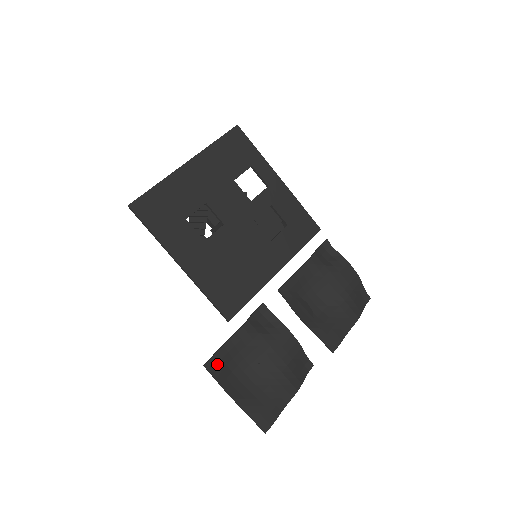
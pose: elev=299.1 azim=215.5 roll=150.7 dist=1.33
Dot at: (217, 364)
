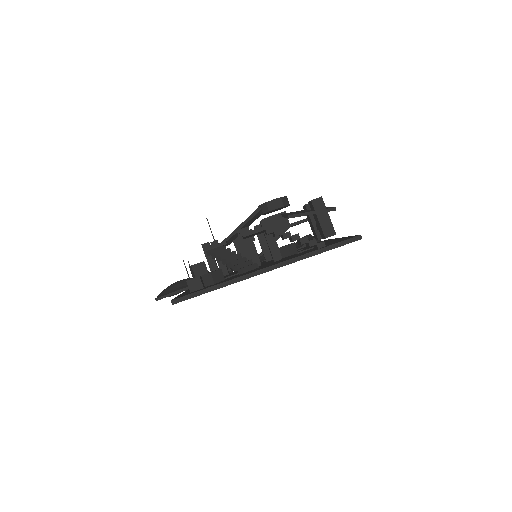
Dot at: occluded
